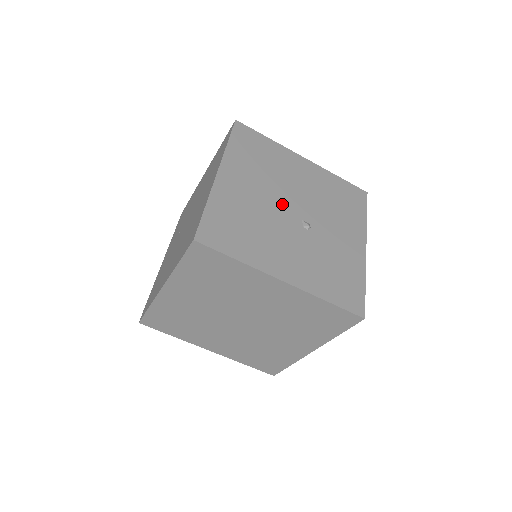
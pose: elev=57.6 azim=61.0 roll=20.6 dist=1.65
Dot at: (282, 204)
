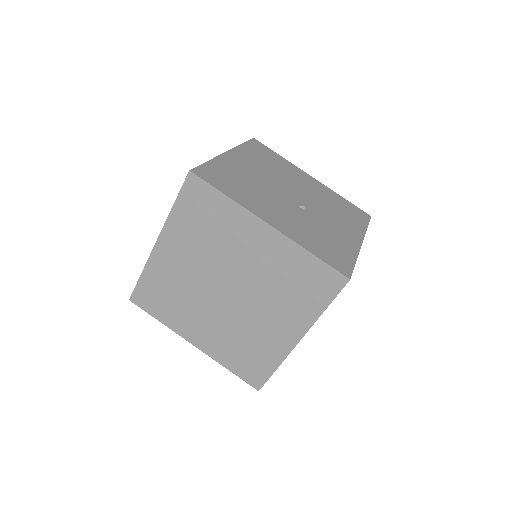
Dot at: (282, 188)
